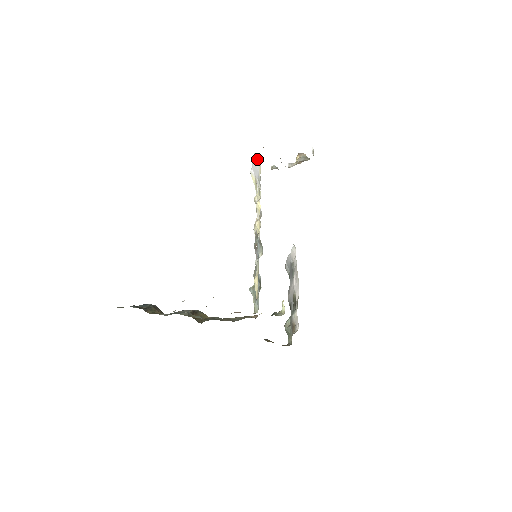
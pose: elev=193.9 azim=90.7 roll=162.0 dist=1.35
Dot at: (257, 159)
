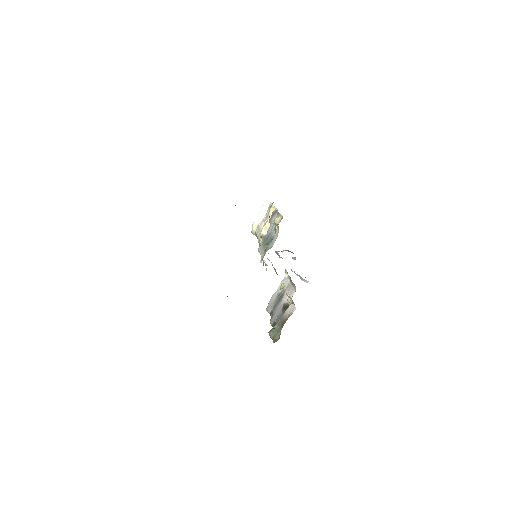
Dot at: (267, 204)
